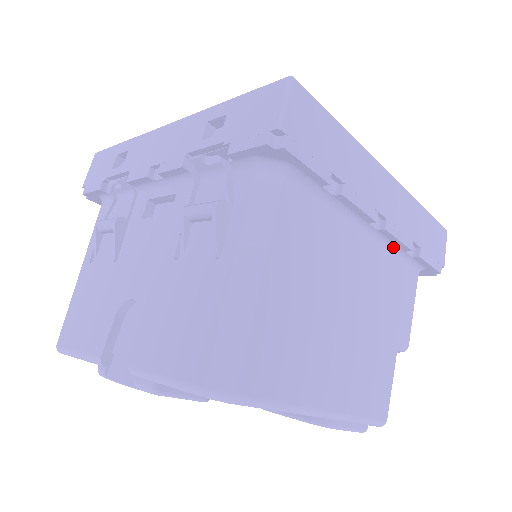
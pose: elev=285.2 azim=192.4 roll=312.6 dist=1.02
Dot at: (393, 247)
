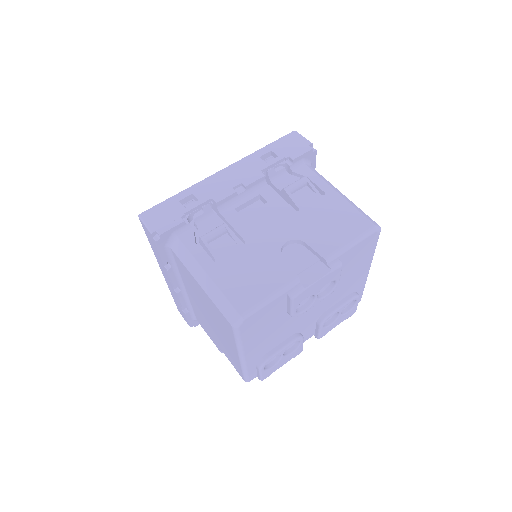
Dot at: occluded
